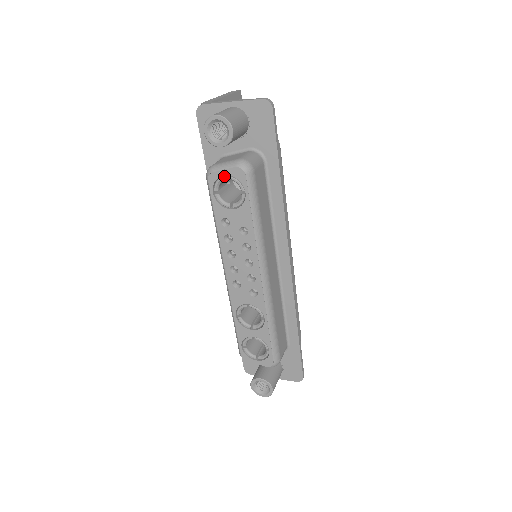
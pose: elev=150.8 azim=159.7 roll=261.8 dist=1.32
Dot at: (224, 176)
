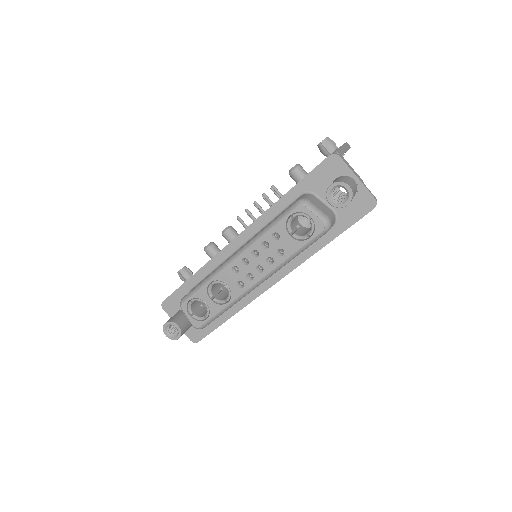
Dot at: (309, 216)
